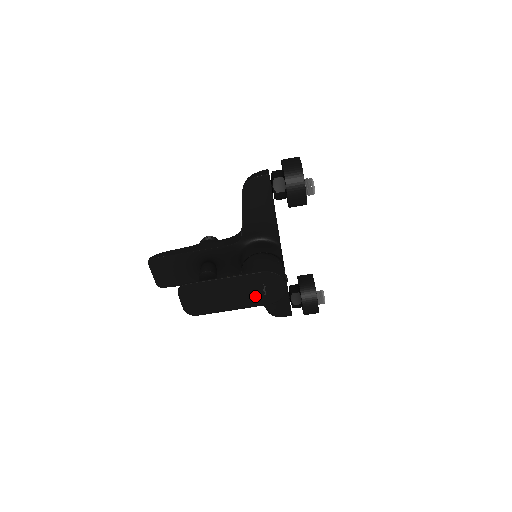
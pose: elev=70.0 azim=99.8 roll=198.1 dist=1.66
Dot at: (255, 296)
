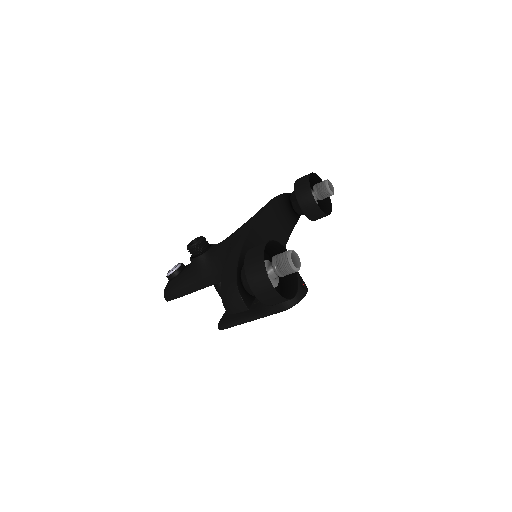
Dot at: occluded
